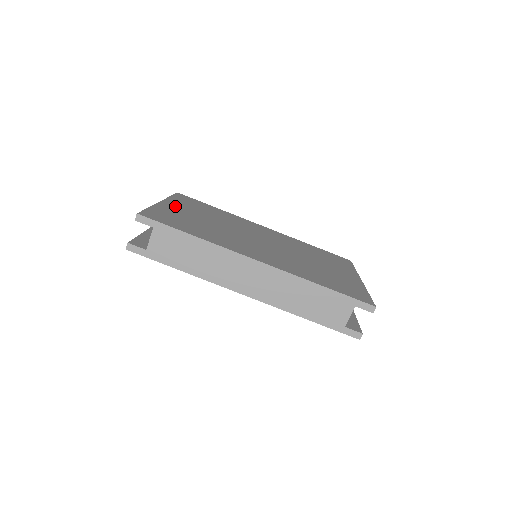
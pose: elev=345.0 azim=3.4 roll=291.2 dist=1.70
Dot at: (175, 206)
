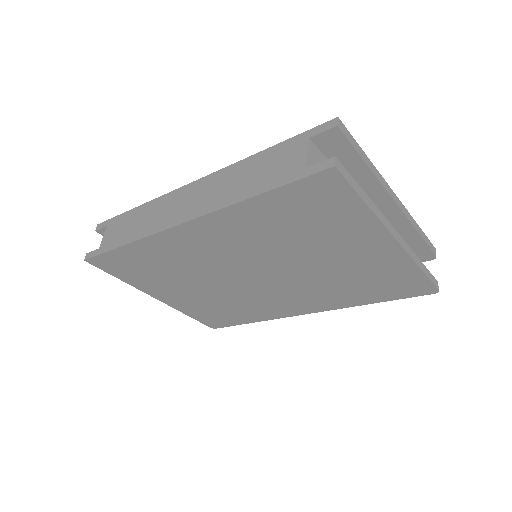
Dot at: occluded
